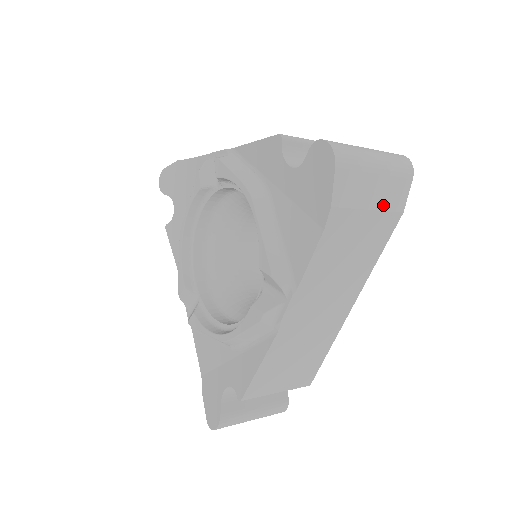
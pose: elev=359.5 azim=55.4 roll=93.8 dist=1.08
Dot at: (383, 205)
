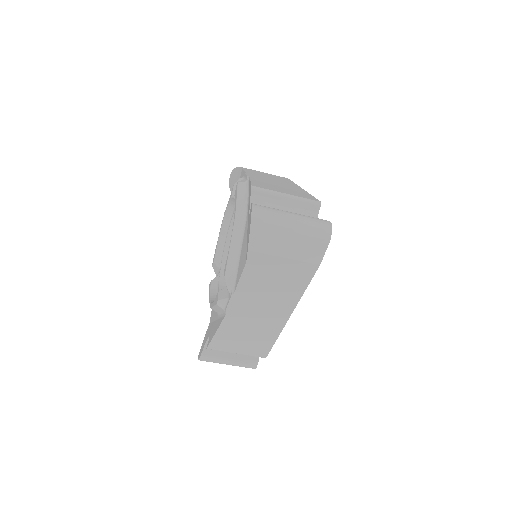
Dot at: (298, 257)
